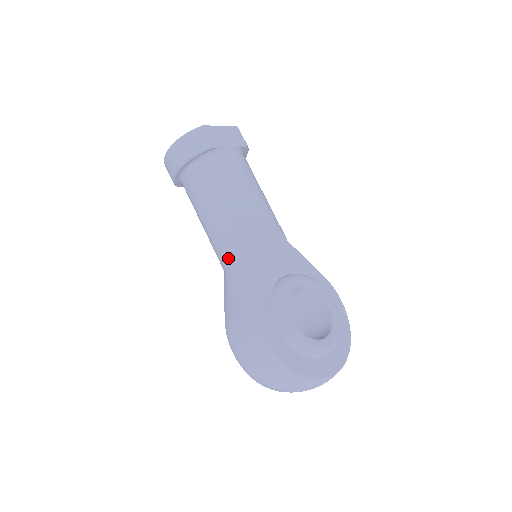
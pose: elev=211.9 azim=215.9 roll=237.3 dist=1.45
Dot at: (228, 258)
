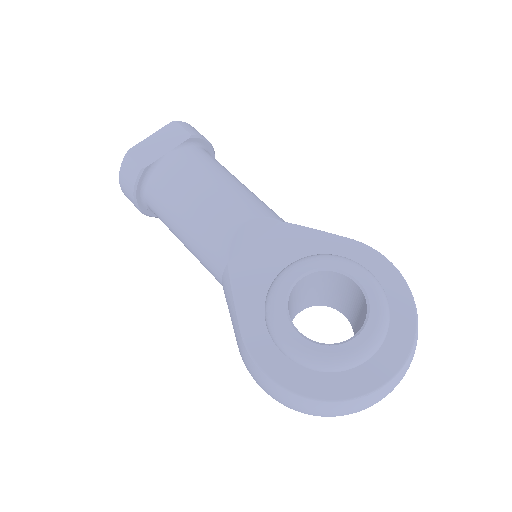
Dot at: (217, 279)
